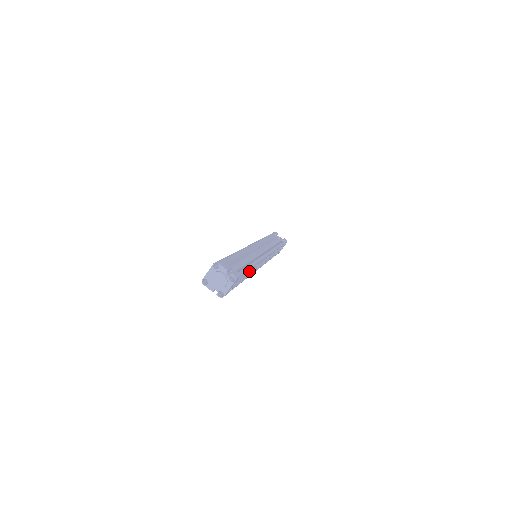
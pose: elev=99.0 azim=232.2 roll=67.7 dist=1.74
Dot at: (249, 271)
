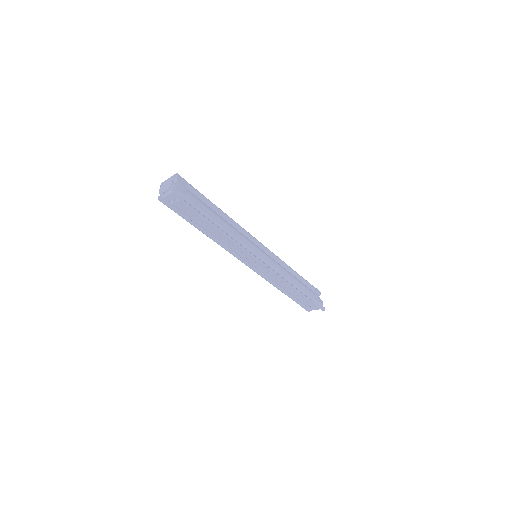
Dot at: (217, 231)
